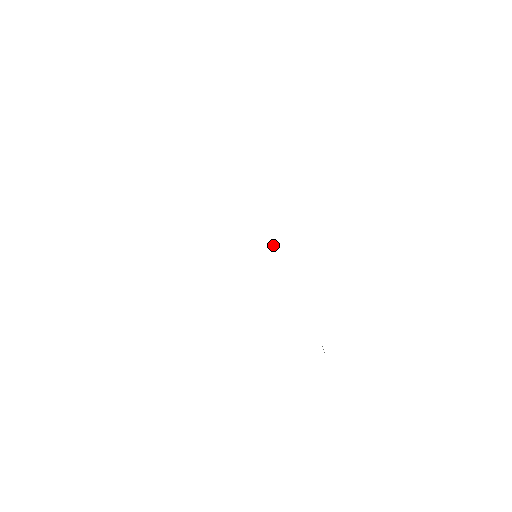
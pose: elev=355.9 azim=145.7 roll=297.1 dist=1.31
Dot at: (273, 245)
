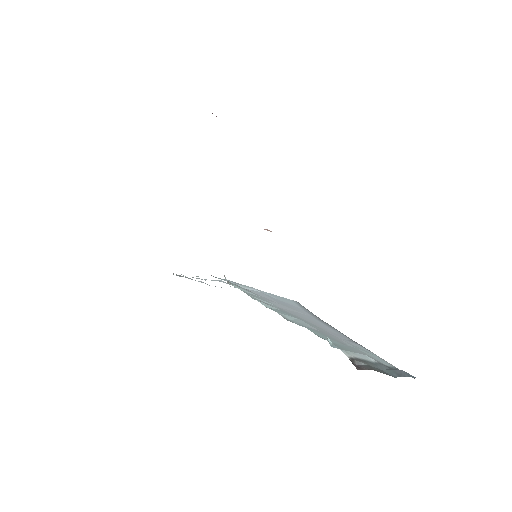
Dot at: occluded
